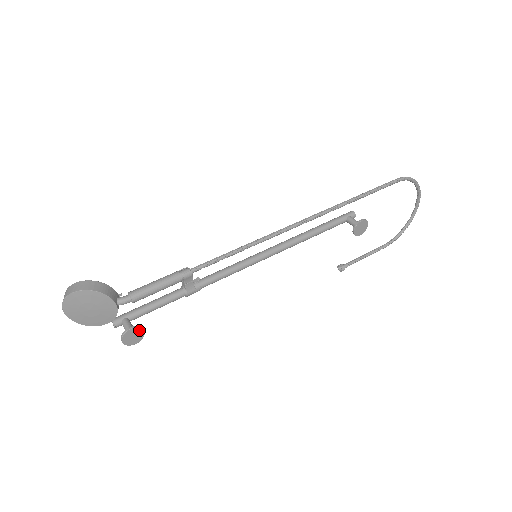
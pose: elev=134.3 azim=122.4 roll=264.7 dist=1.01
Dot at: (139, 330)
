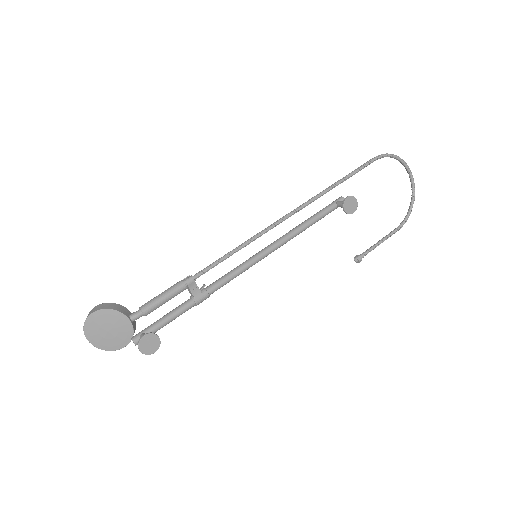
Dot at: (153, 337)
